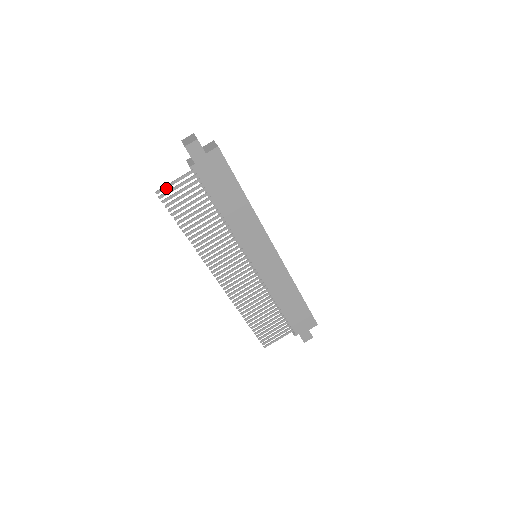
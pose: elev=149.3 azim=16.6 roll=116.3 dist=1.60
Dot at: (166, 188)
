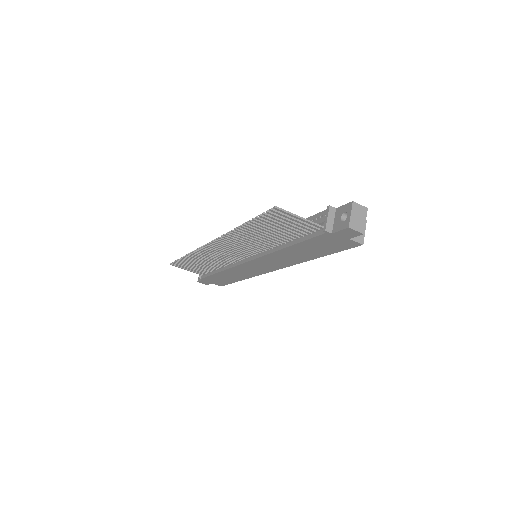
Dot at: (287, 213)
